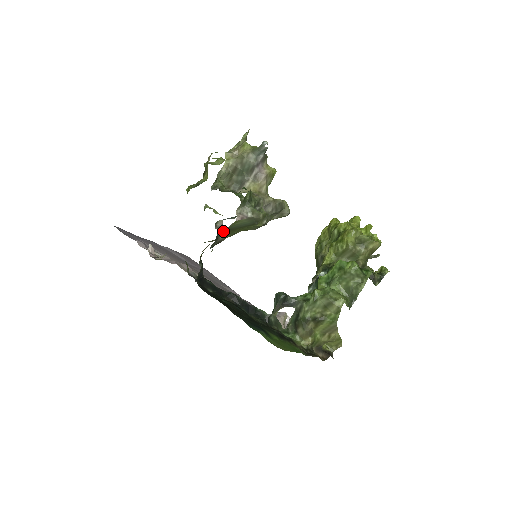
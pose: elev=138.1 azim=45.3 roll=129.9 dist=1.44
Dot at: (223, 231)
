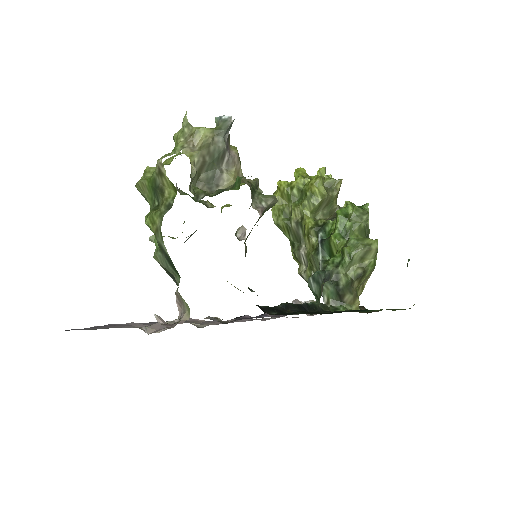
Dot at: occluded
